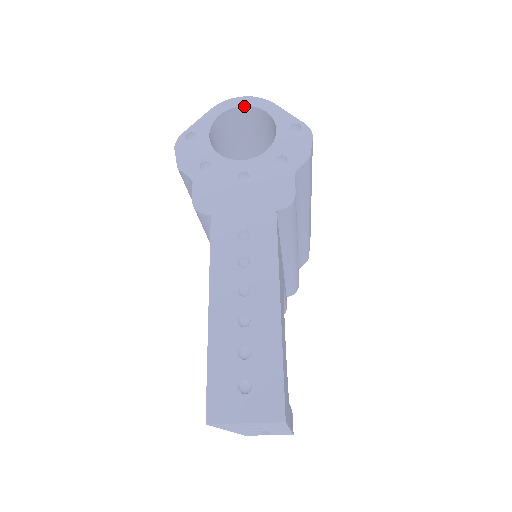
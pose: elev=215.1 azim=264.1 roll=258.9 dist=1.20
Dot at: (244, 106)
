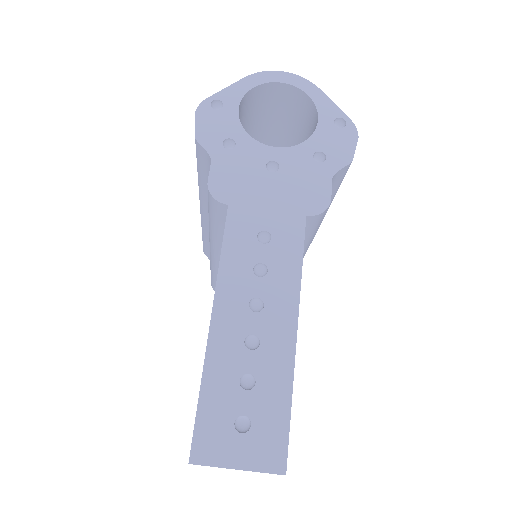
Dot at: (284, 83)
